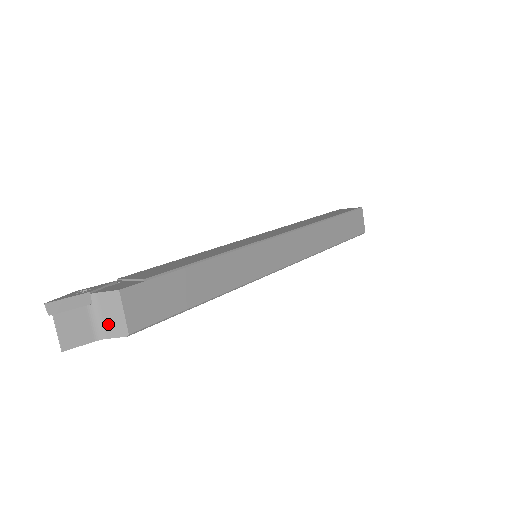
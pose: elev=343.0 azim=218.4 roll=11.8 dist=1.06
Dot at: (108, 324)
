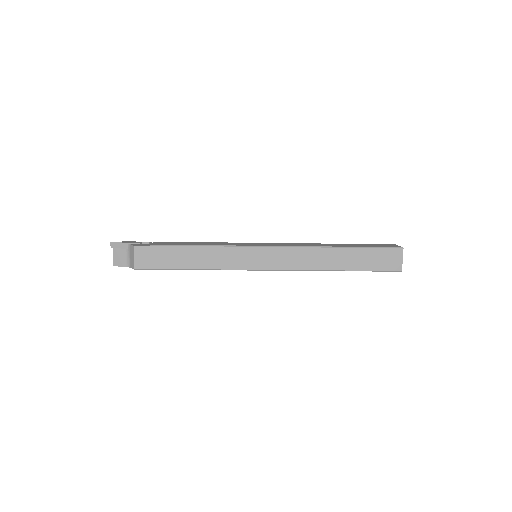
Dot at: (131, 261)
